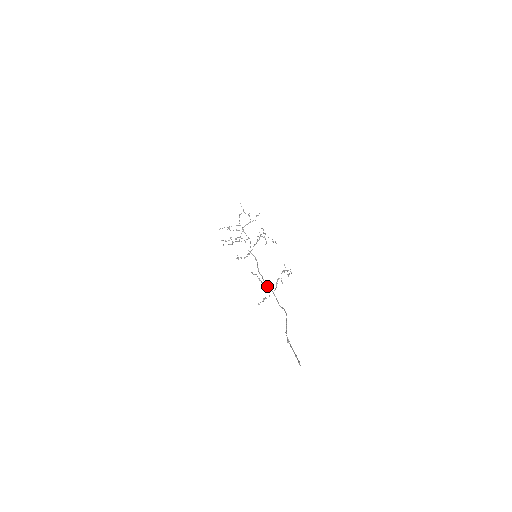
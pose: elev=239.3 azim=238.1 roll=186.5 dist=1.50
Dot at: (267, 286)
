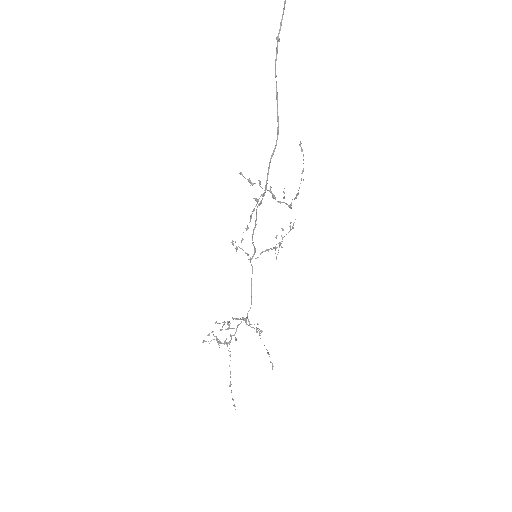
Dot at: (260, 196)
